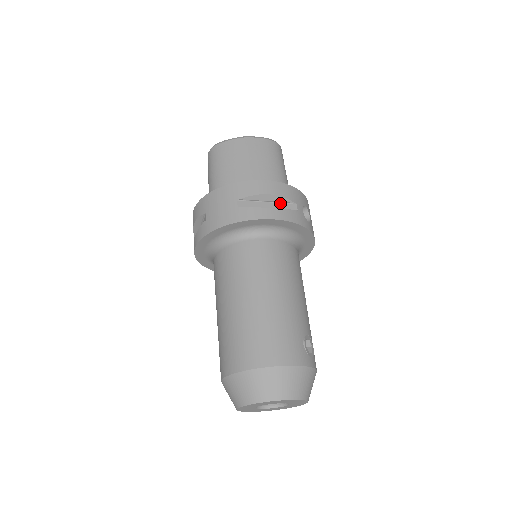
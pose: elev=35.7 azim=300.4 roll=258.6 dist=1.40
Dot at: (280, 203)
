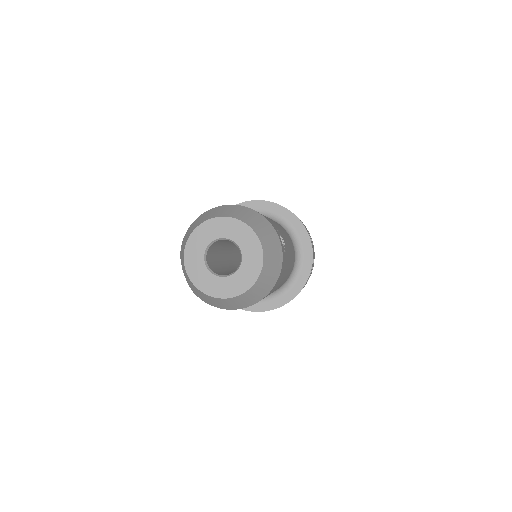
Dot at: occluded
